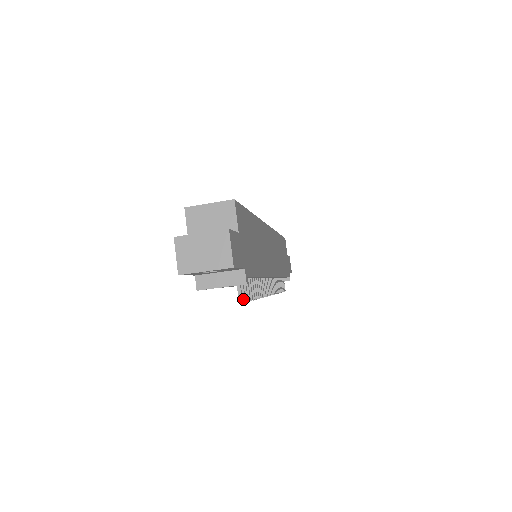
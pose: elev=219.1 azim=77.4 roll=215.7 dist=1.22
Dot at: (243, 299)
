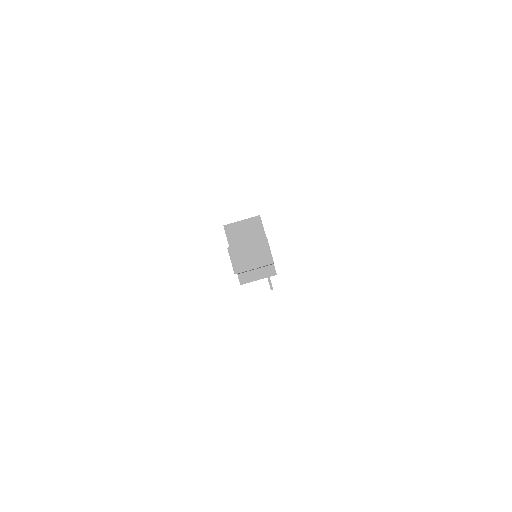
Dot at: occluded
